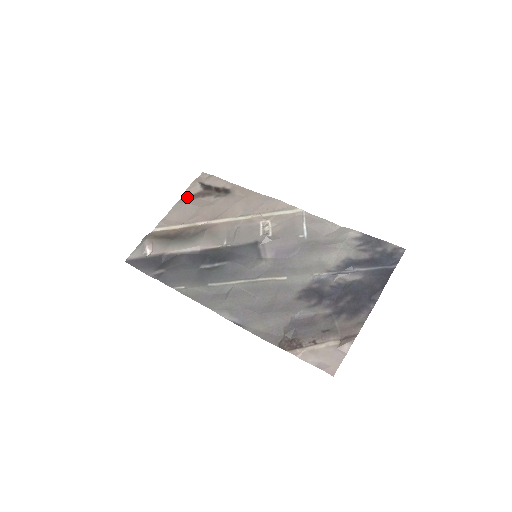
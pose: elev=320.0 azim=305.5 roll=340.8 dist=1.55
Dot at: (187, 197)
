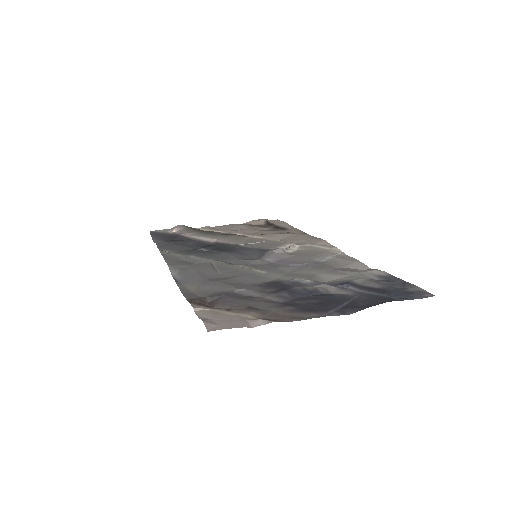
Dot at: (247, 224)
